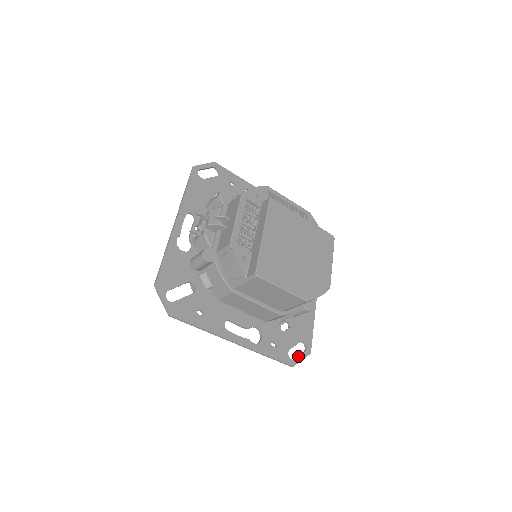
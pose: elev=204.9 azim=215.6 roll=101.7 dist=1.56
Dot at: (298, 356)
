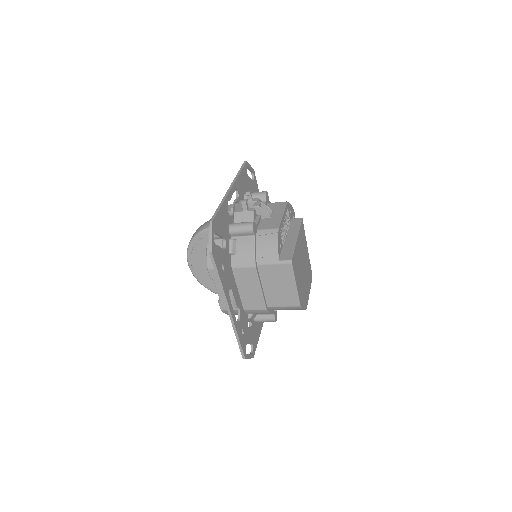
Dot at: occluded
